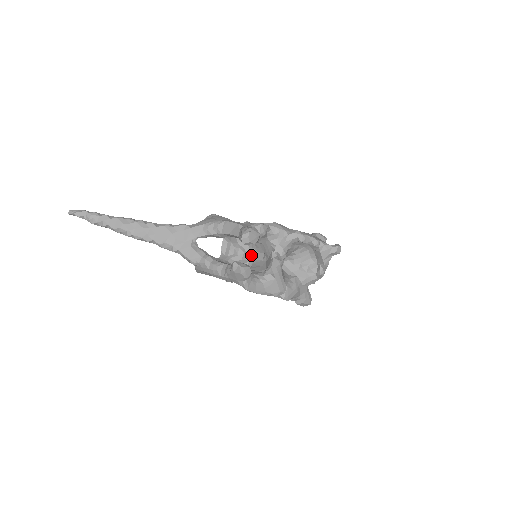
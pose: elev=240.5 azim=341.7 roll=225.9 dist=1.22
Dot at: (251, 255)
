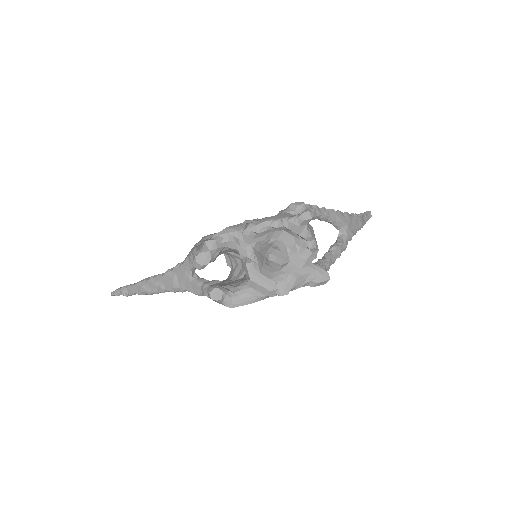
Dot at: occluded
